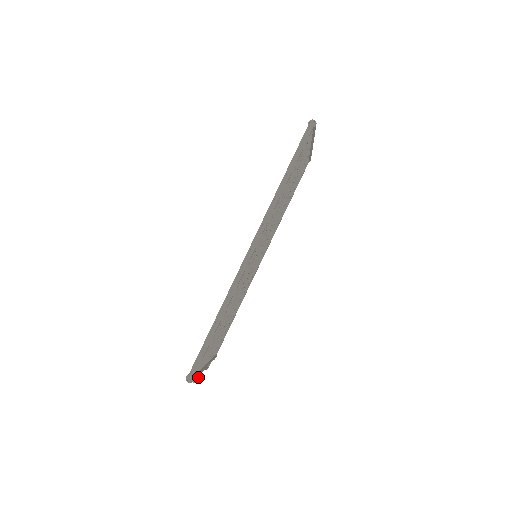
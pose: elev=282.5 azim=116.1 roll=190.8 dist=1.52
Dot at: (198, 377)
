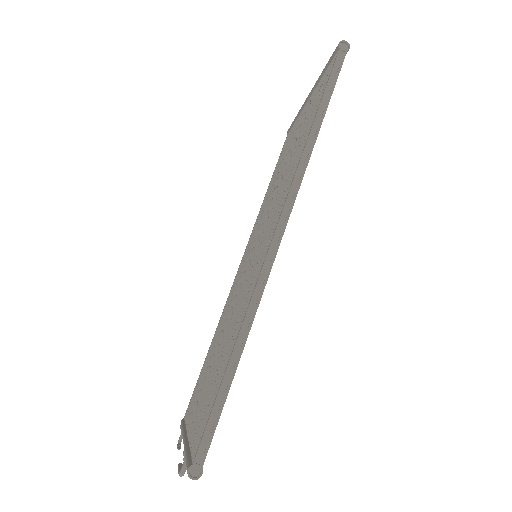
Dot at: (182, 464)
